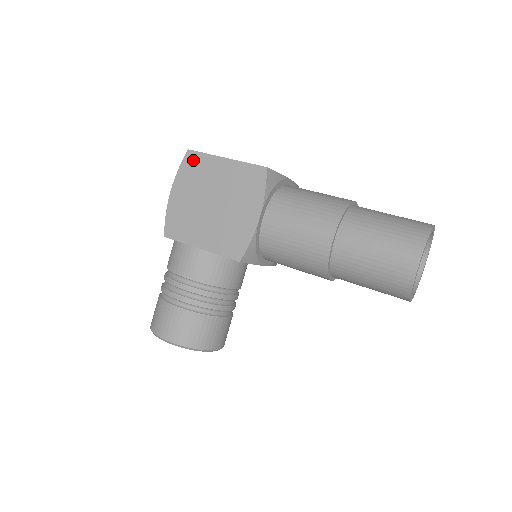
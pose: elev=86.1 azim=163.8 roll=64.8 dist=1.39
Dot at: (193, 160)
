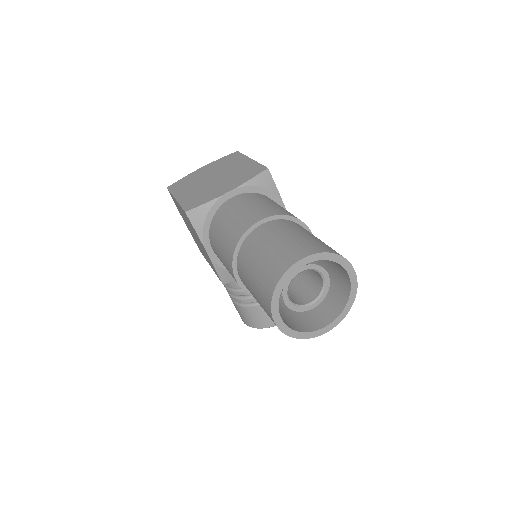
Dot at: (172, 197)
